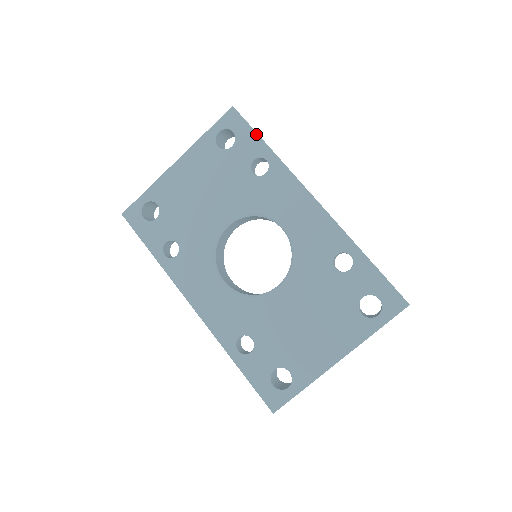
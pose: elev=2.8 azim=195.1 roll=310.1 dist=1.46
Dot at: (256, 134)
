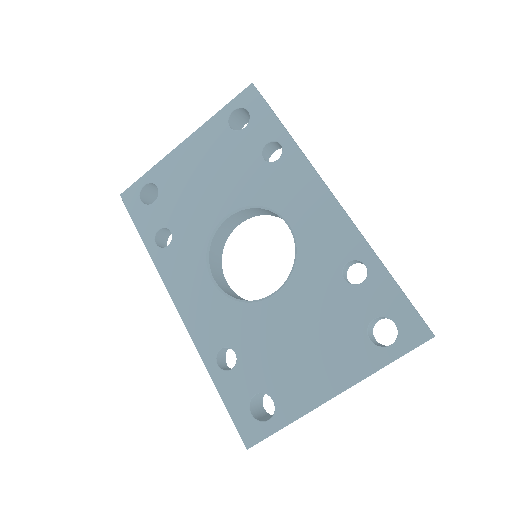
Dot at: (273, 115)
